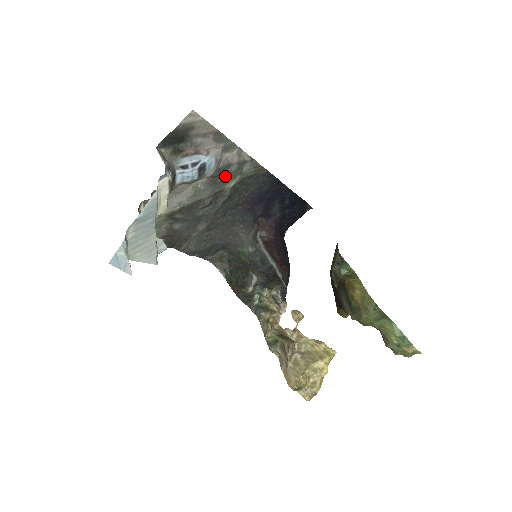
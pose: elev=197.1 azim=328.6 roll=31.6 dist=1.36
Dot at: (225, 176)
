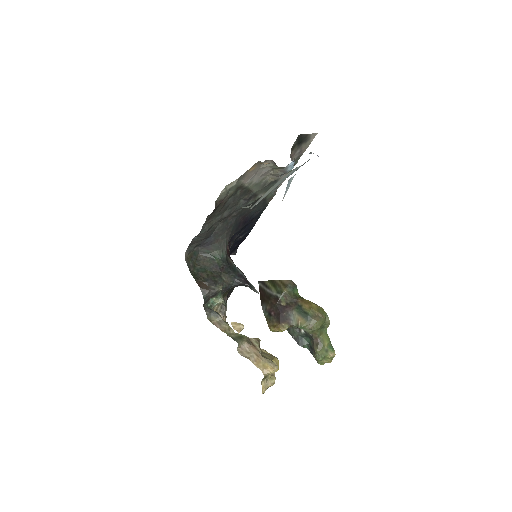
Dot at: (269, 186)
